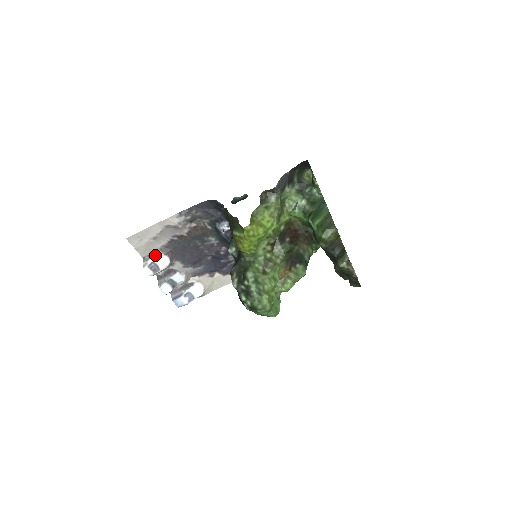
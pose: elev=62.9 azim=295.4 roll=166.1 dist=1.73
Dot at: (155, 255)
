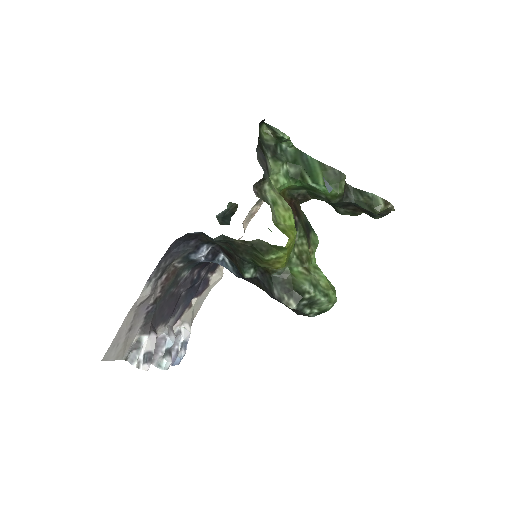
Dot at: (141, 345)
